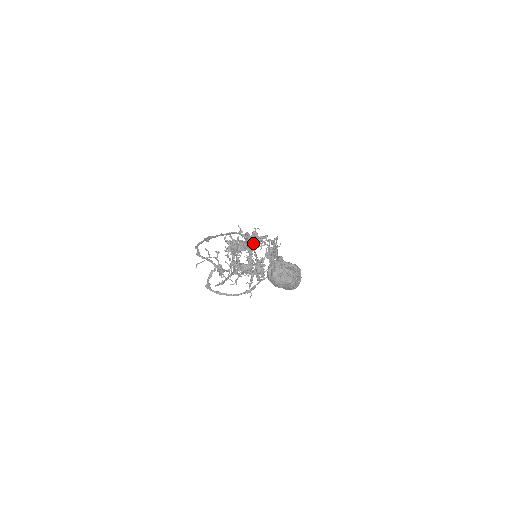
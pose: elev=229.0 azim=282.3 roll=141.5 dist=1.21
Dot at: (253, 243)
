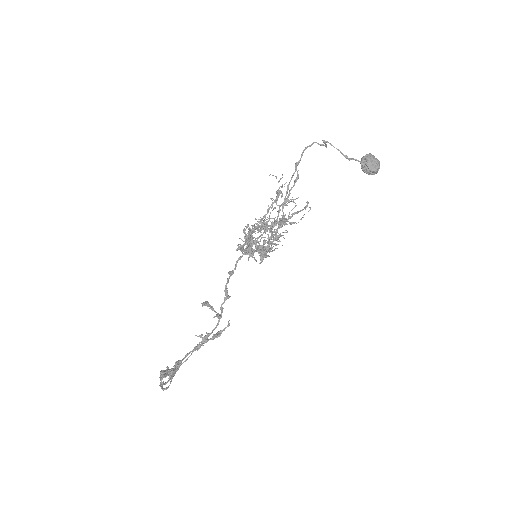
Dot at: (290, 217)
